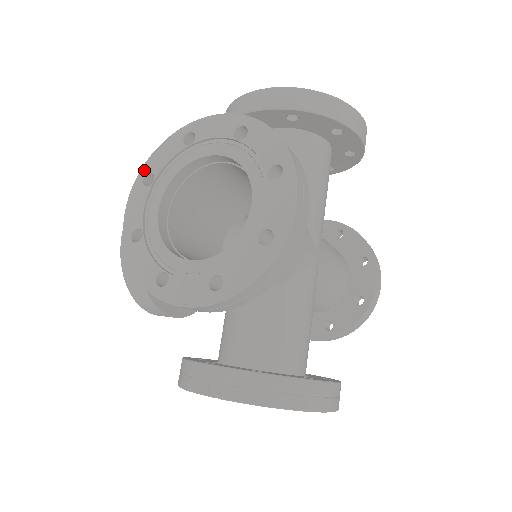
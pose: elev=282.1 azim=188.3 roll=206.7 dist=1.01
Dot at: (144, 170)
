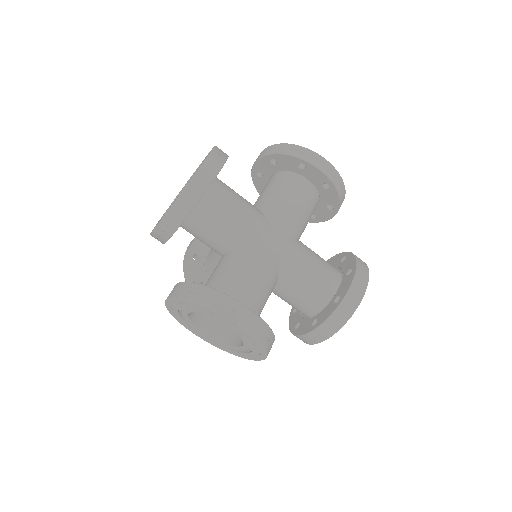
Dot at: (181, 323)
